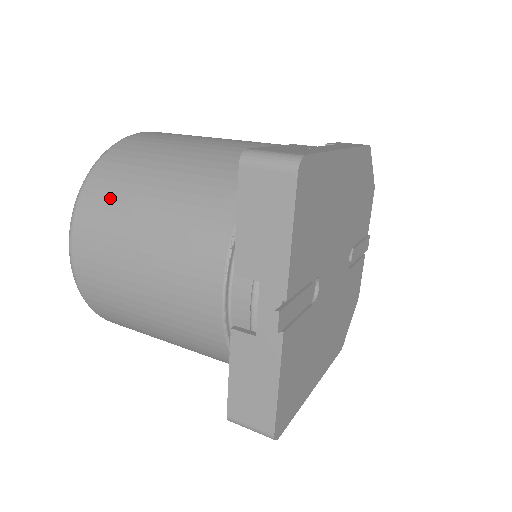
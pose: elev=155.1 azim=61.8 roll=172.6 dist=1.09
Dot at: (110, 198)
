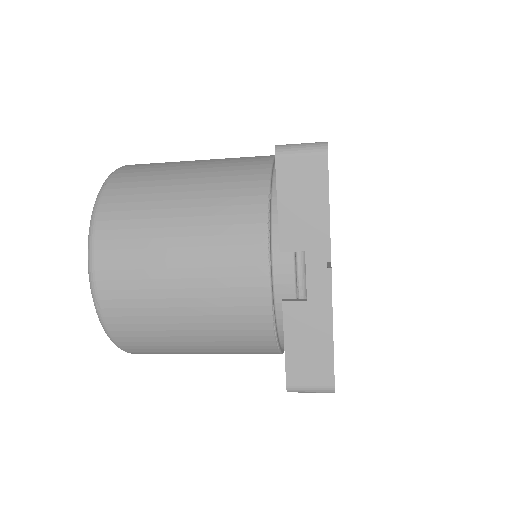
Dot at: (131, 217)
